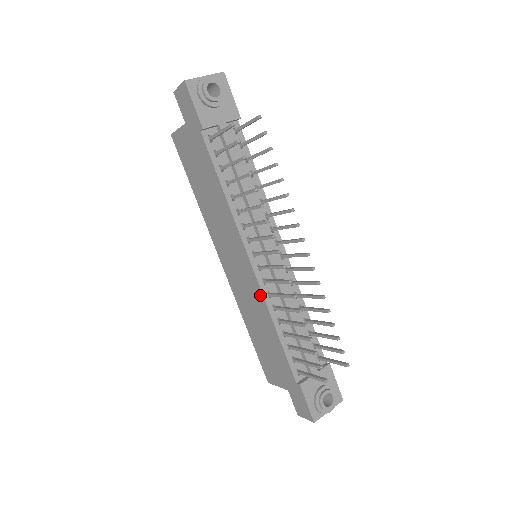
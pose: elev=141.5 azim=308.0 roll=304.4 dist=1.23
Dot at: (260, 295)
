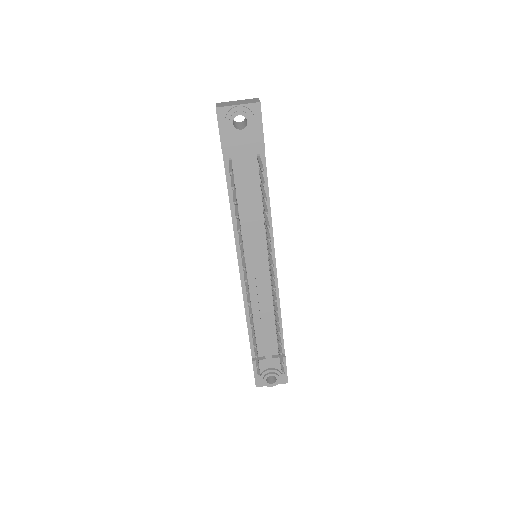
Dot at: (242, 290)
